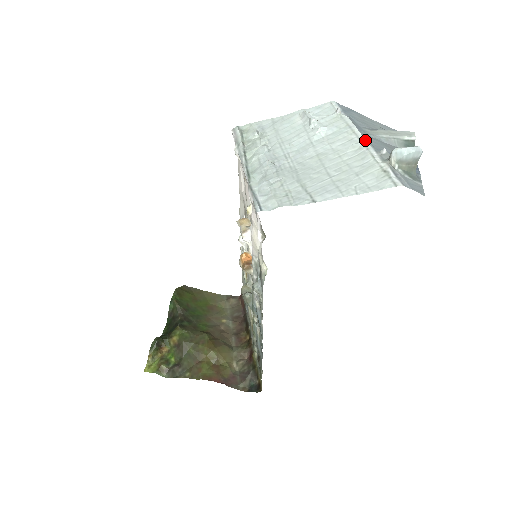
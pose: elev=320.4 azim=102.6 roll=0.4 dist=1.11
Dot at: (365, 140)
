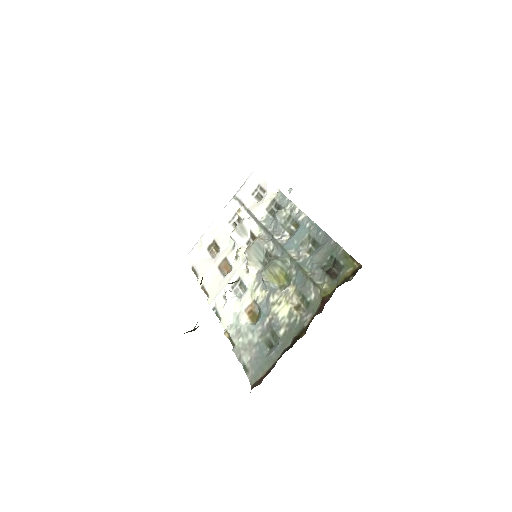
Dot at: occluded
